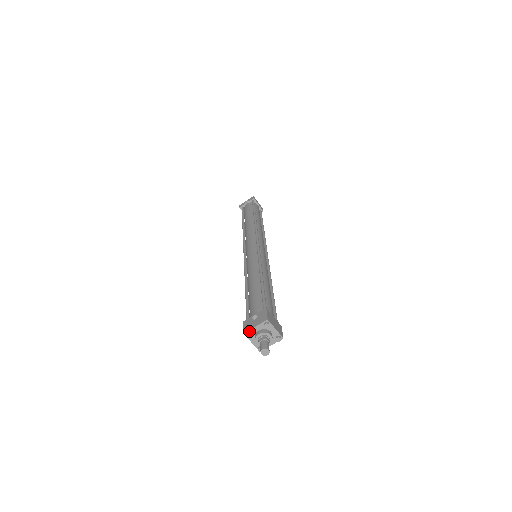
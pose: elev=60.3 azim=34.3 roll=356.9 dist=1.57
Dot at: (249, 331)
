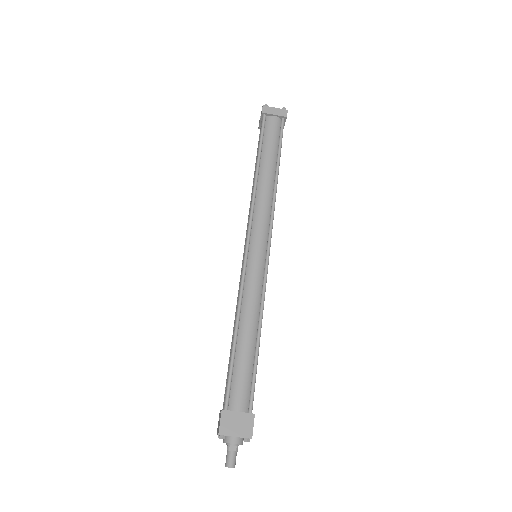
Dot at: occluded
